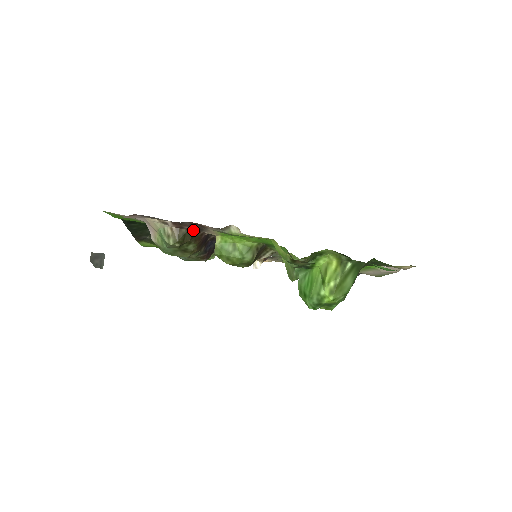
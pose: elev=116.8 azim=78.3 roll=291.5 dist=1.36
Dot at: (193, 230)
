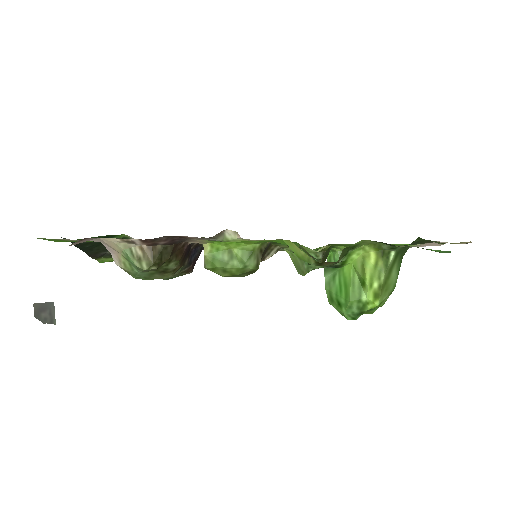
Dot at: (171, 244)
